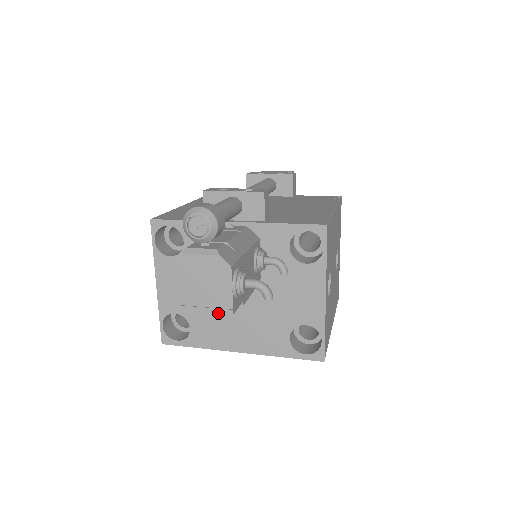
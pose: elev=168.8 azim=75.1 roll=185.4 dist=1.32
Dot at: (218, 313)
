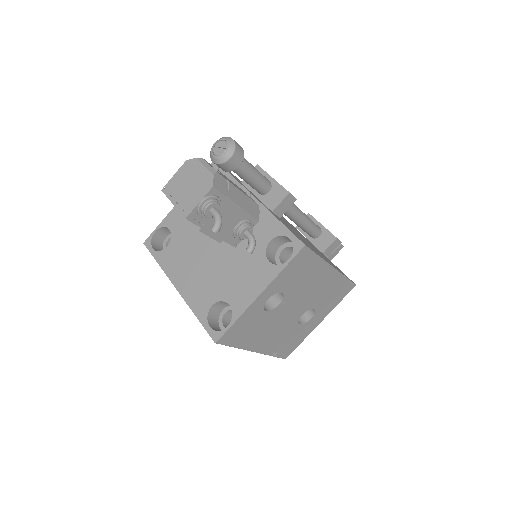
Dot at: (191, 250)
